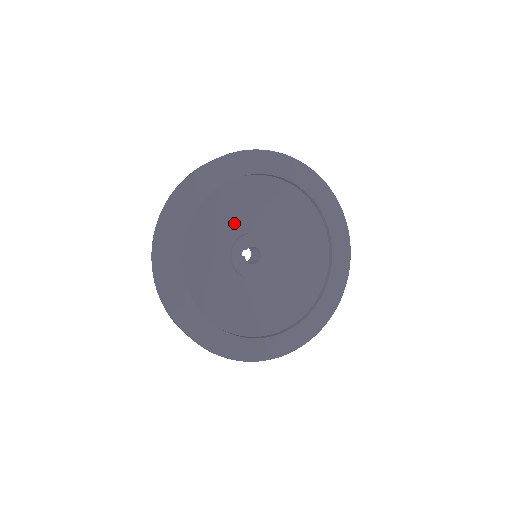
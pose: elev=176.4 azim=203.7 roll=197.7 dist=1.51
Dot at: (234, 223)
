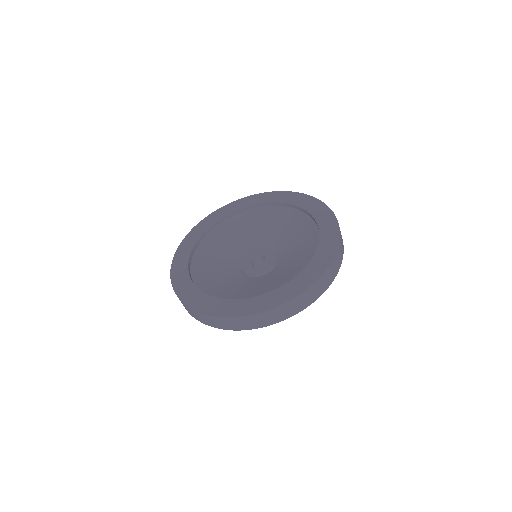
Dot at: (227, 264)
